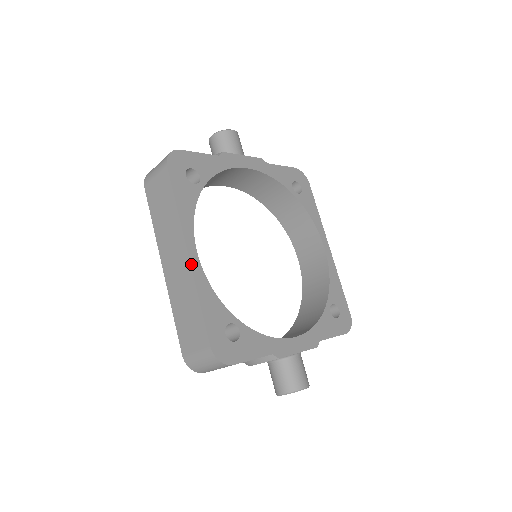
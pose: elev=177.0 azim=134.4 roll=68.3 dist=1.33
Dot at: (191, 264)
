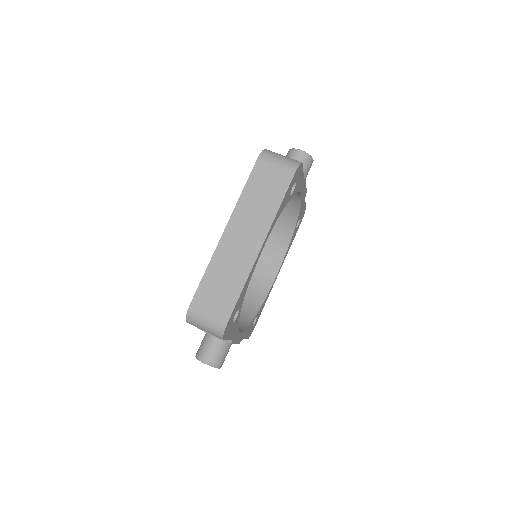
Dot at: (258, 256)
